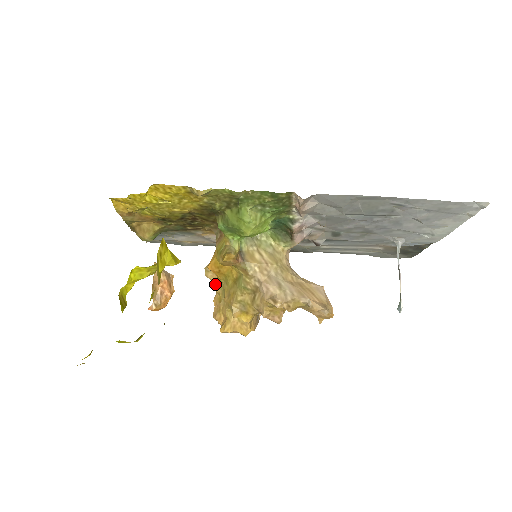
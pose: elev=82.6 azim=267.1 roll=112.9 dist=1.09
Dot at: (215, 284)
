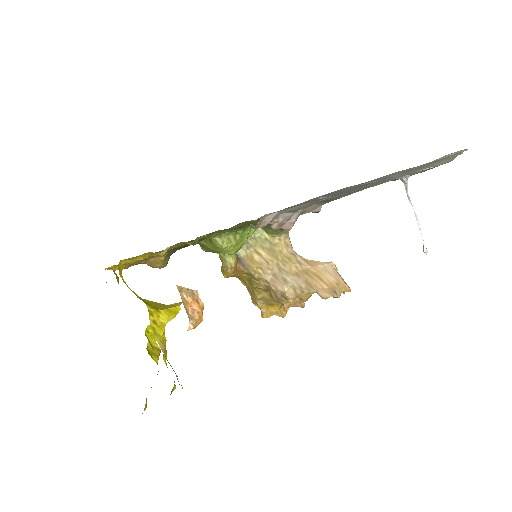
Dot at: (239, 279)
